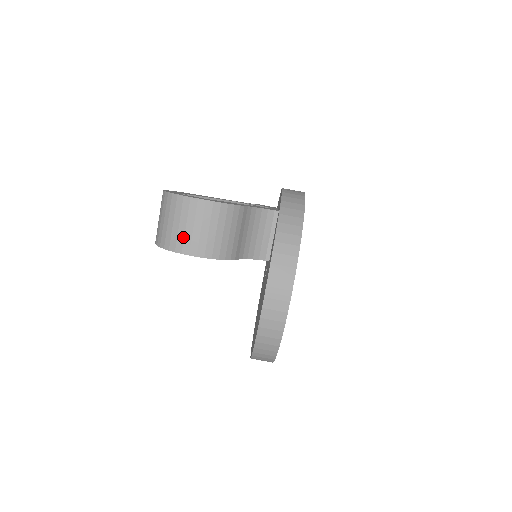
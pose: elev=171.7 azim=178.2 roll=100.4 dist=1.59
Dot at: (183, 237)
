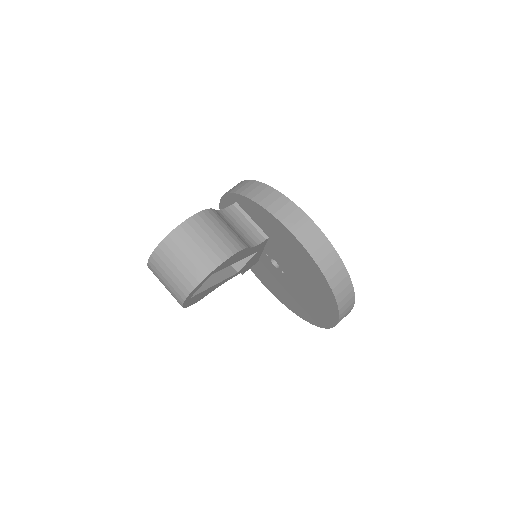
Dot at: (199, 260)
